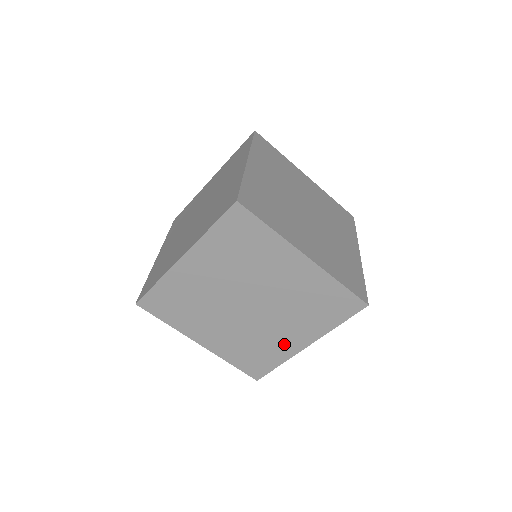
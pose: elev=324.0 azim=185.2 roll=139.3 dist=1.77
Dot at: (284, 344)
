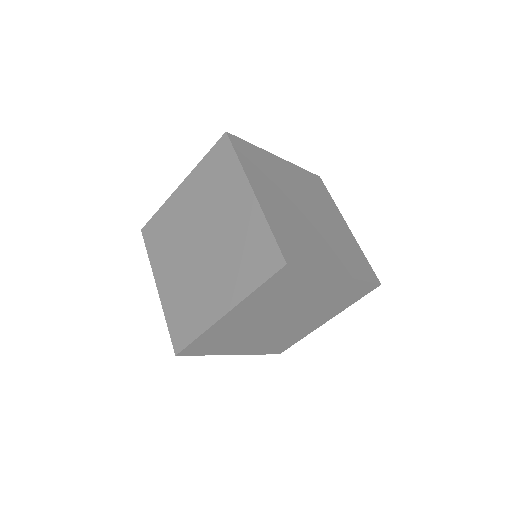
Dot at: (209, 305)
